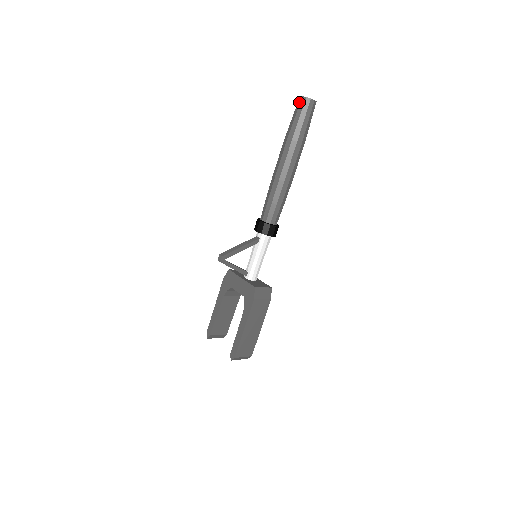
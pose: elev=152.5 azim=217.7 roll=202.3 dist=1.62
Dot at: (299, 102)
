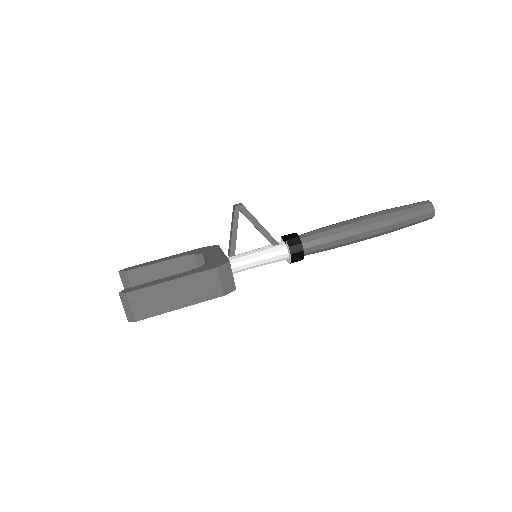
Dot at: (422, 201)
